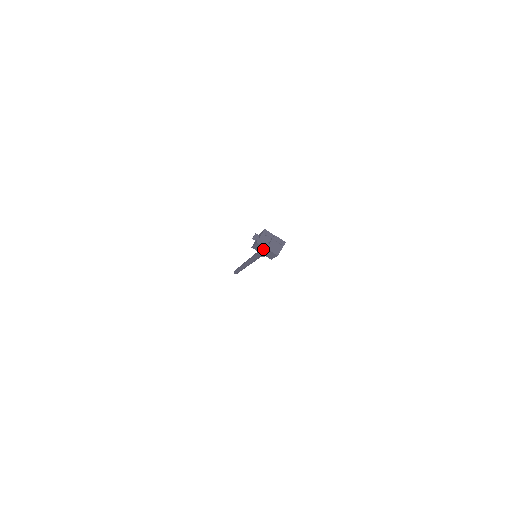
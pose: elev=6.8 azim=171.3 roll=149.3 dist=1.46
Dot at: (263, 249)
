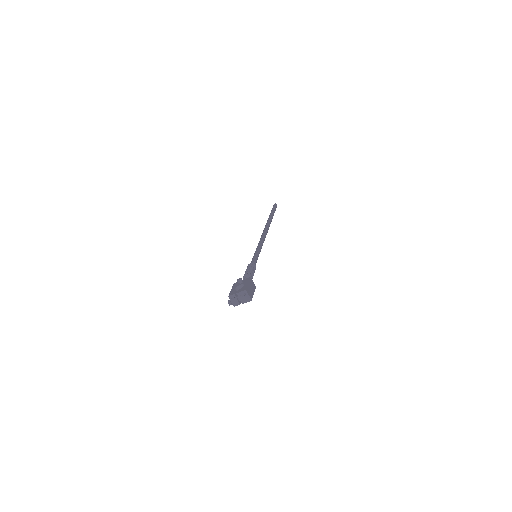
Dot at: occluded
